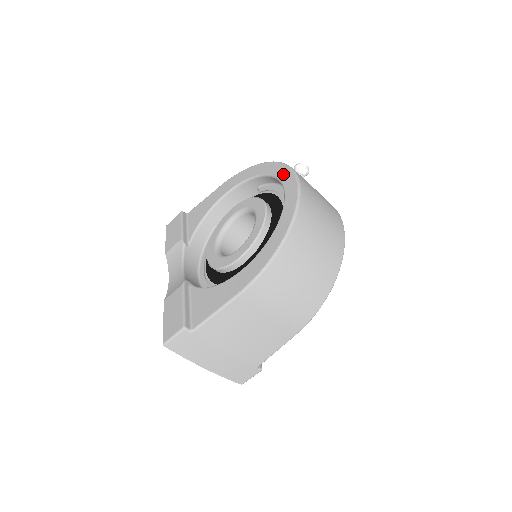
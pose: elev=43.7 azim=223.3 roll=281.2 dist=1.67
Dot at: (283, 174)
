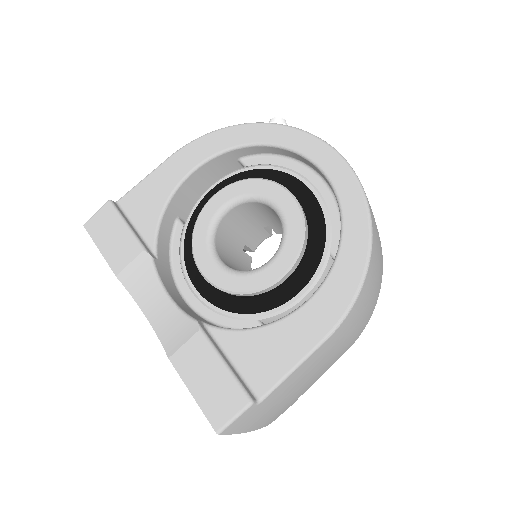
Dot at: (307, 146)
